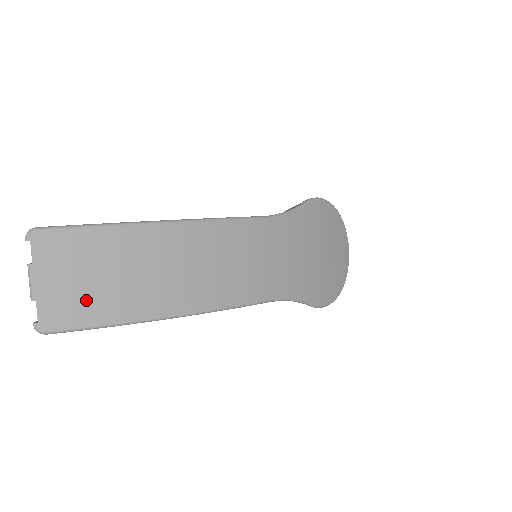
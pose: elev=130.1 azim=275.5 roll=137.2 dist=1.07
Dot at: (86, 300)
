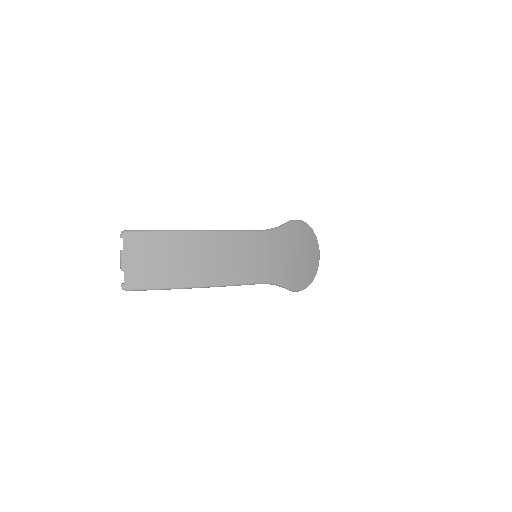
Dot at: (151, 273)
